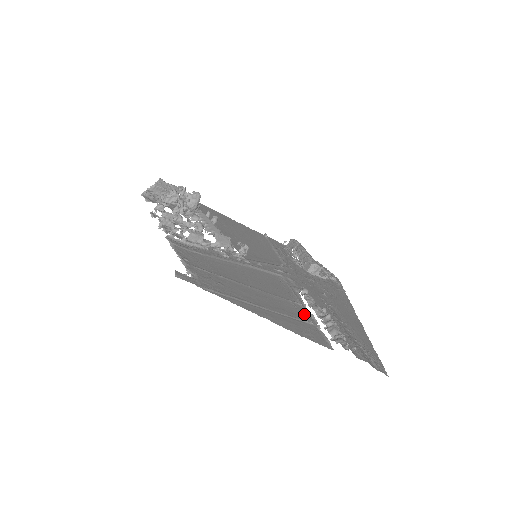
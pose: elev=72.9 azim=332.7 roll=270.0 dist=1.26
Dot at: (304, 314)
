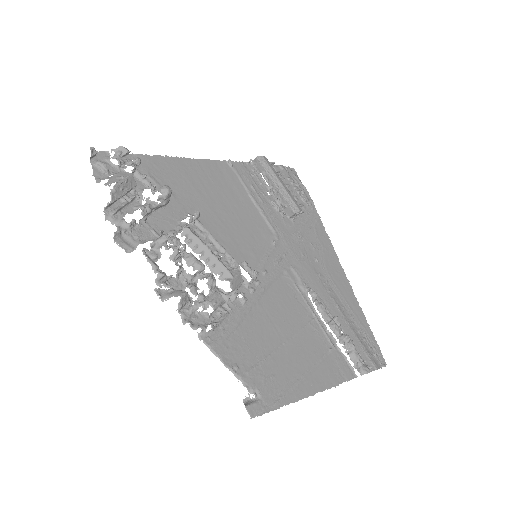
Dot at: (325, 336)
